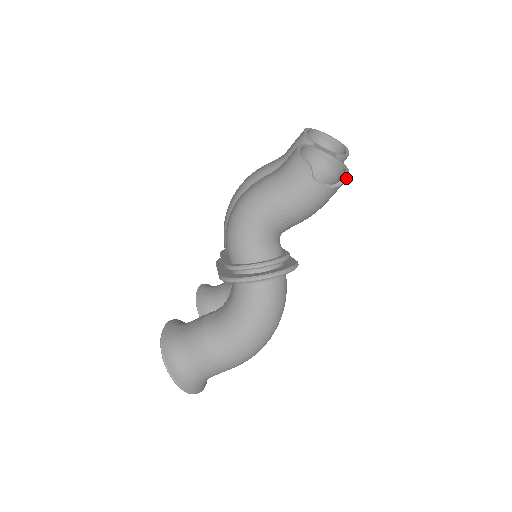
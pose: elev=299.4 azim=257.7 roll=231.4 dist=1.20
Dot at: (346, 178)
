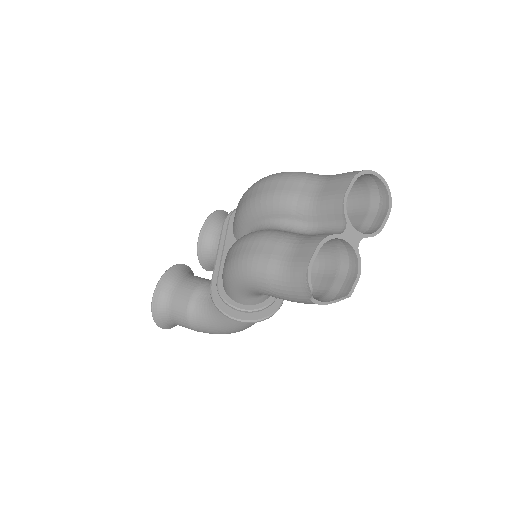
Dot at: (347, 297)
